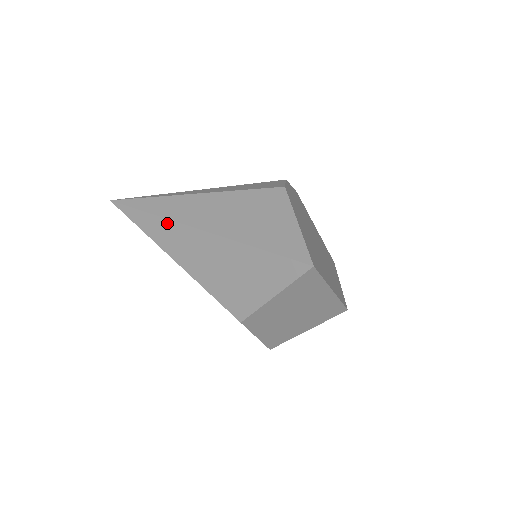
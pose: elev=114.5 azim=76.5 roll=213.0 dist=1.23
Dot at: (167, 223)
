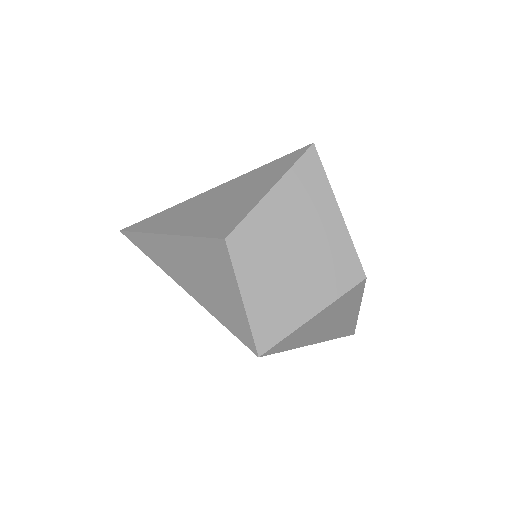
Dot at: (170, 210)
